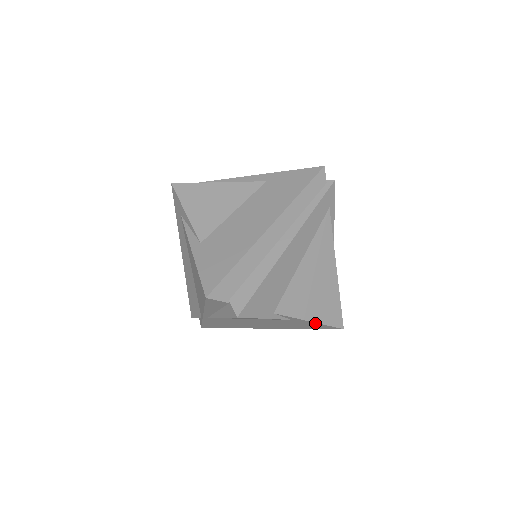
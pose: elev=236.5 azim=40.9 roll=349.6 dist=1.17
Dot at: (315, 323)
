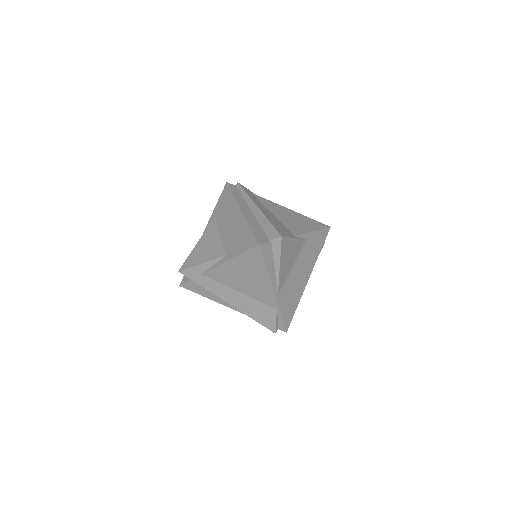
Dot at: (316, 232)
